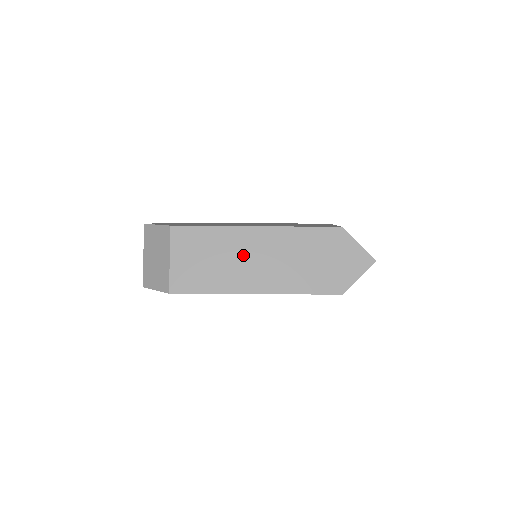
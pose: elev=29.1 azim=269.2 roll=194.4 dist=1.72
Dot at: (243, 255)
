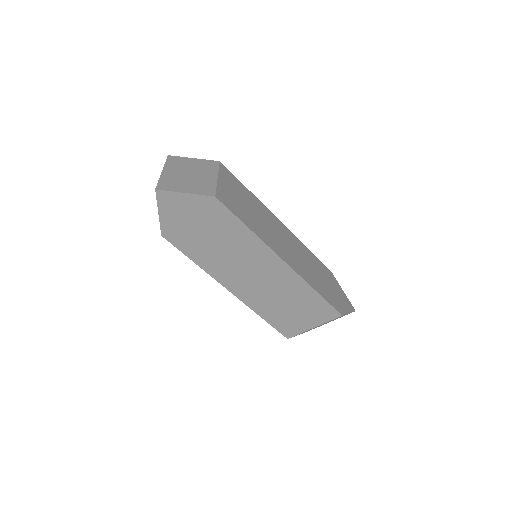
Dot at: (273, 229)
